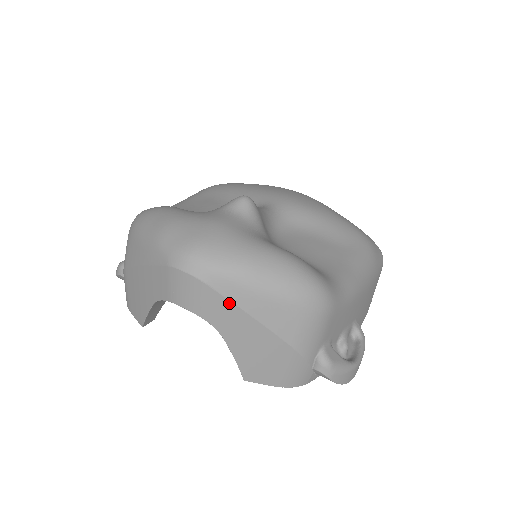
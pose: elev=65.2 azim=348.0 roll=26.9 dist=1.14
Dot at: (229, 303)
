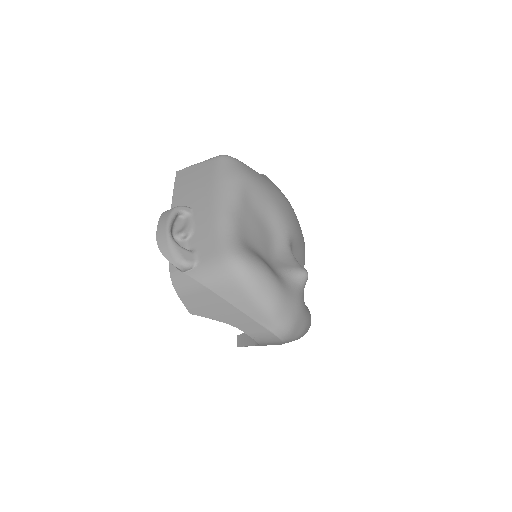
Dot at: occluded
